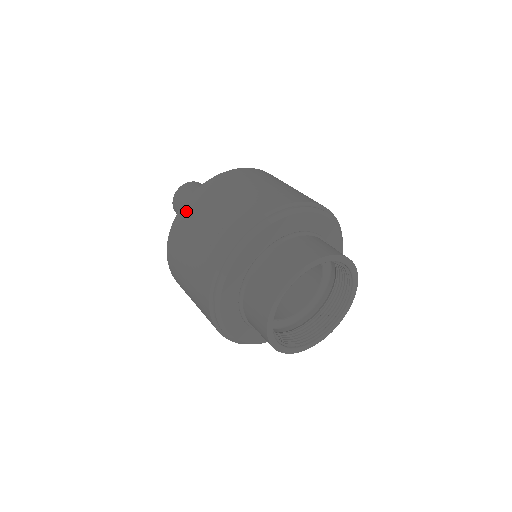
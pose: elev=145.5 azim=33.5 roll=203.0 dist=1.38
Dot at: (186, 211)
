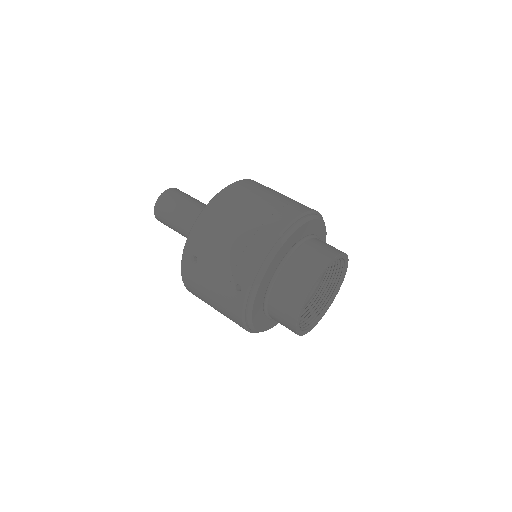
Dot at: (233, 191)
